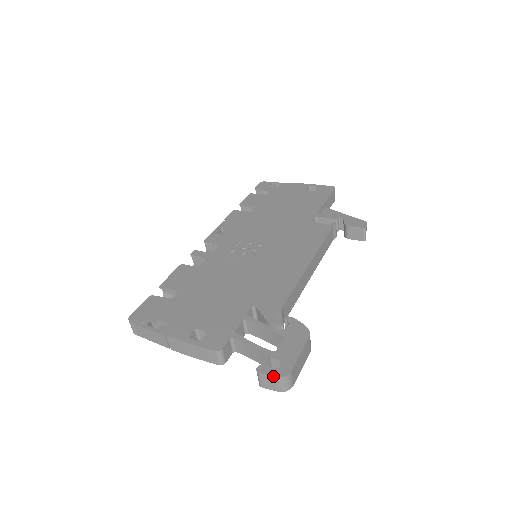
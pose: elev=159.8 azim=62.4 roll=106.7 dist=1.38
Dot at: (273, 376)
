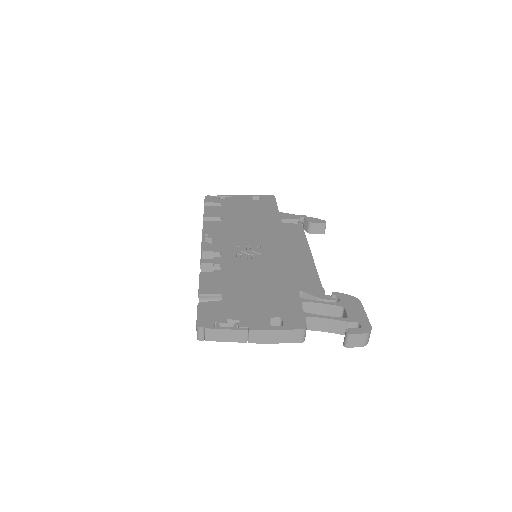
Dot at: (363, 333)
